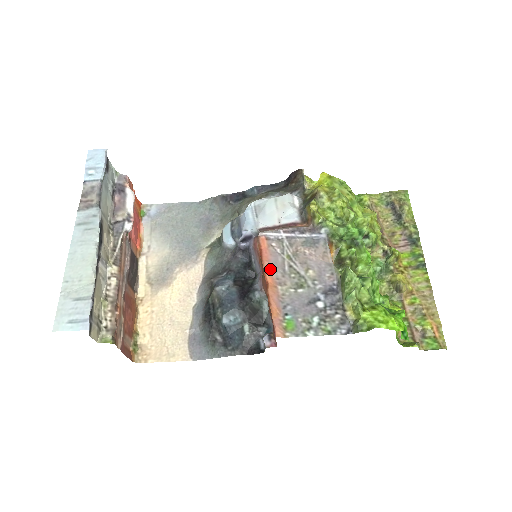
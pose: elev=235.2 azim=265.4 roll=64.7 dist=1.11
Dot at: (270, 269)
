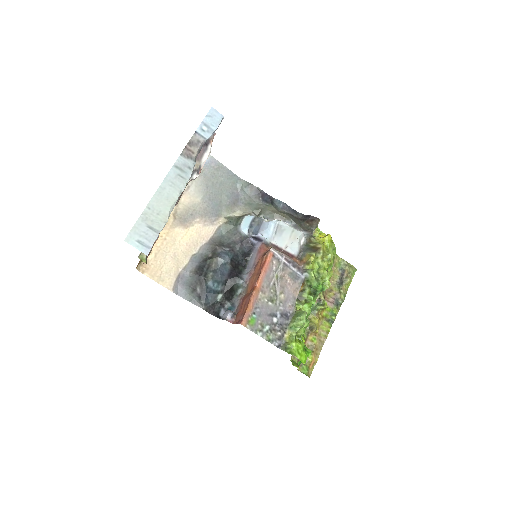
Dot at: (263, 278)
